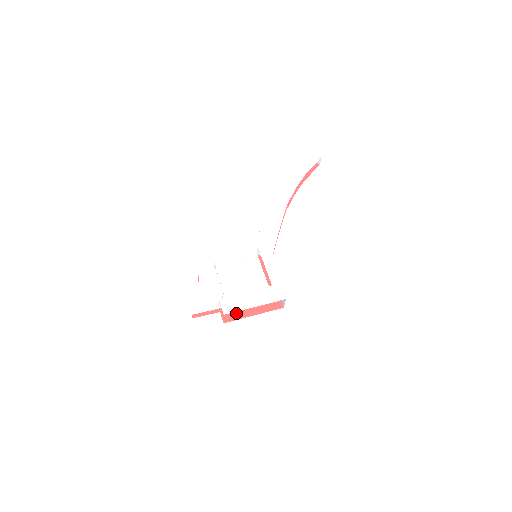
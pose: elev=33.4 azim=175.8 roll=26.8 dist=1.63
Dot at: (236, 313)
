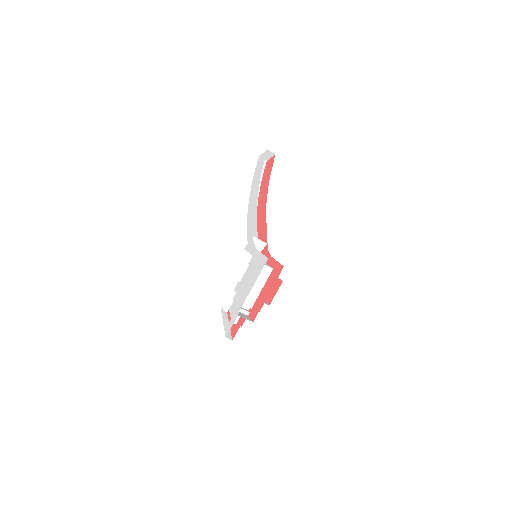
Dot at: (258, 306)
